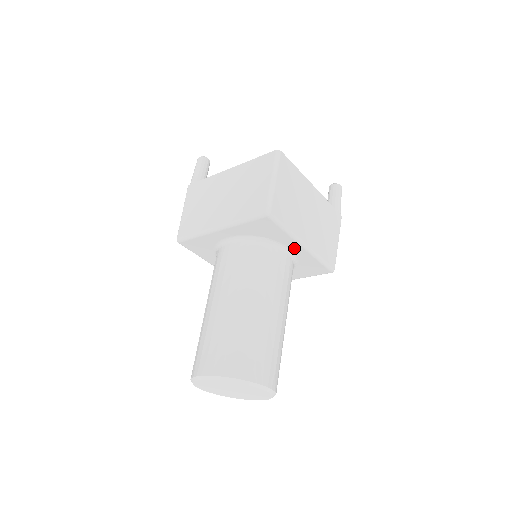
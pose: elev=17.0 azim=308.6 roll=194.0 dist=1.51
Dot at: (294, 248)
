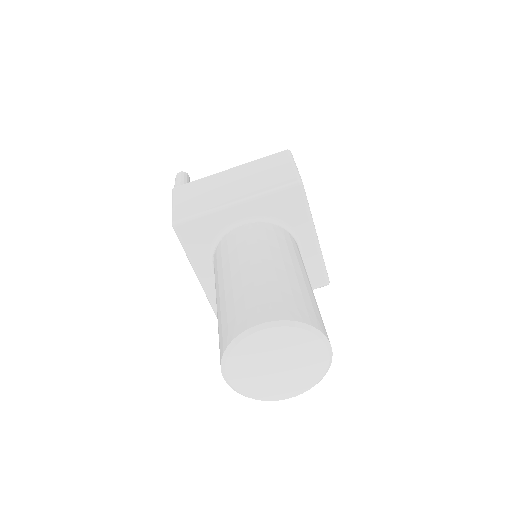
Dot at: (305, 240)
